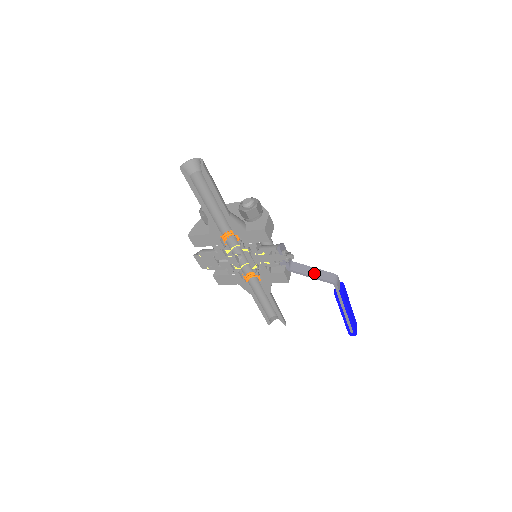
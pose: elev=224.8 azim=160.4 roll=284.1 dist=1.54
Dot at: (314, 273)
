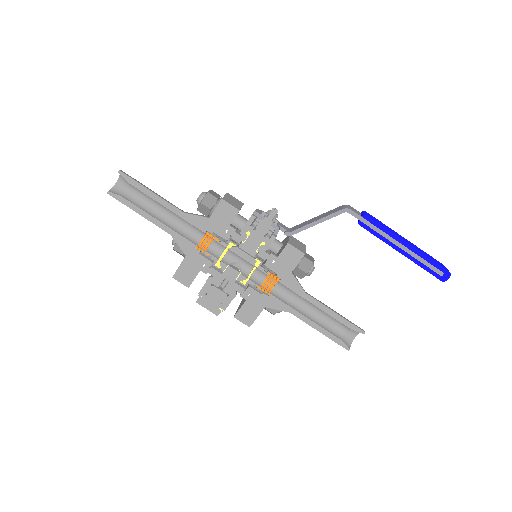
Dot at: (318, 218)
